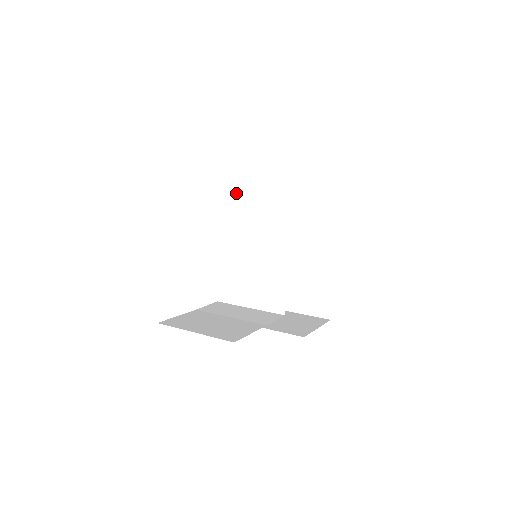
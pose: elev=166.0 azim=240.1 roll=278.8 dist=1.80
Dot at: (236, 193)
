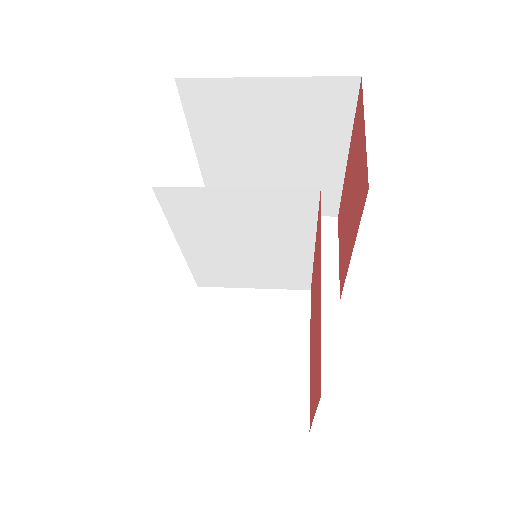
Dot at: (189, 192)
